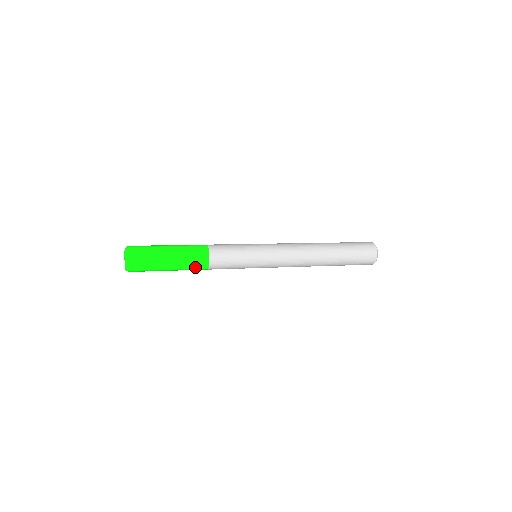
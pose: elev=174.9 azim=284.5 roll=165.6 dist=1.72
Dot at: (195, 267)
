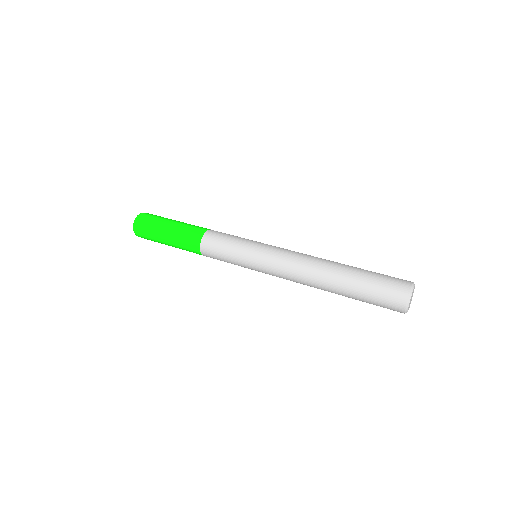
Dot at: occluded
